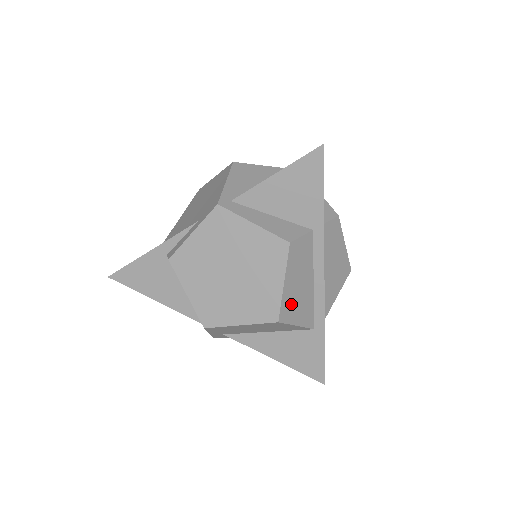
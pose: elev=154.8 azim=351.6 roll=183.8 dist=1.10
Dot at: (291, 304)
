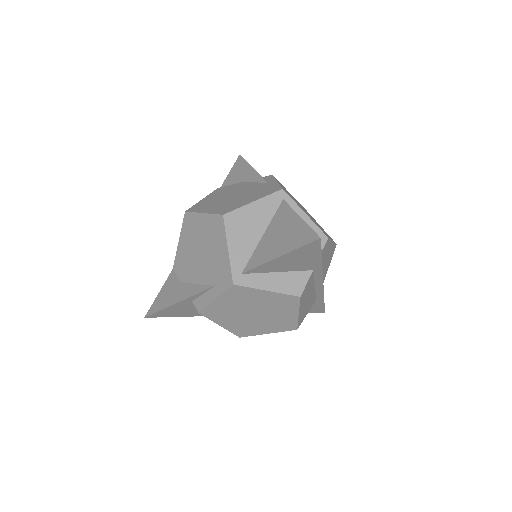
Dot at: (303, 313)
